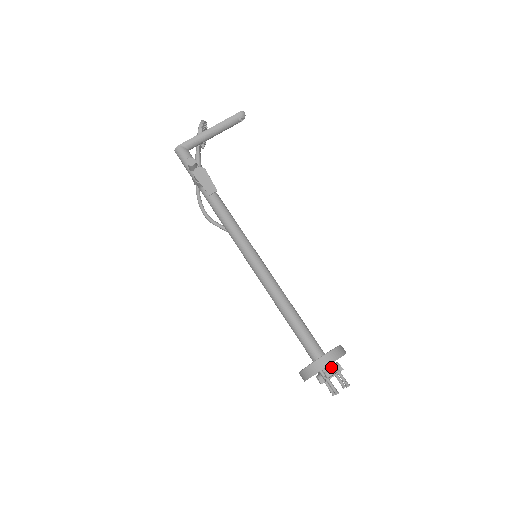
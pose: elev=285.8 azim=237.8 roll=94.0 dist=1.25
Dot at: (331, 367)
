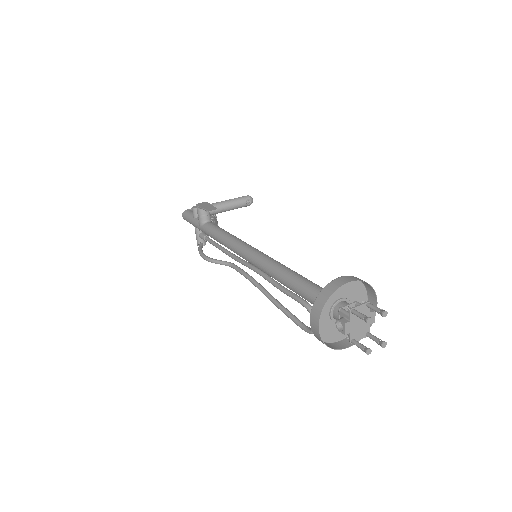
Dot at: occluded
